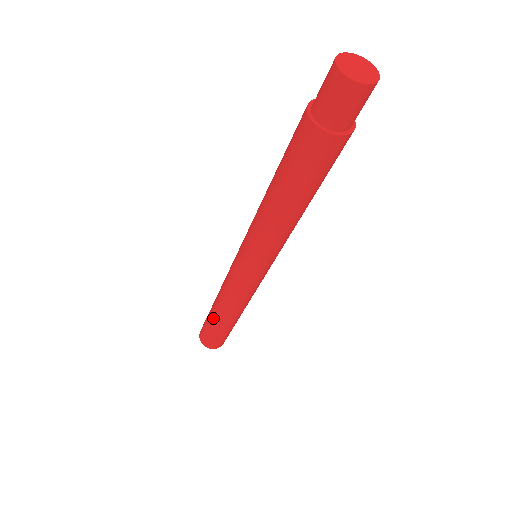
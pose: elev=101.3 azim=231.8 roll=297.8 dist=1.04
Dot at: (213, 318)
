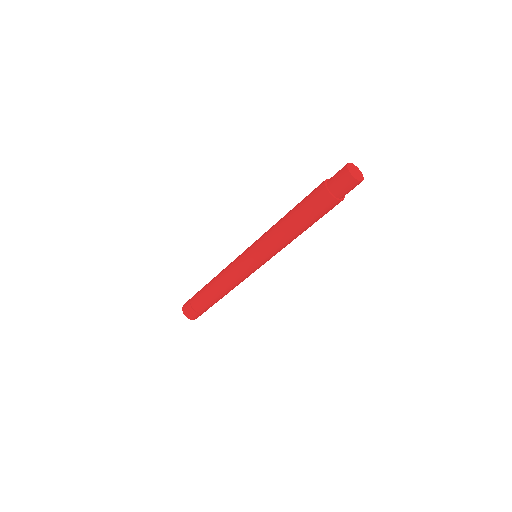
Dot at: (204, 293)
